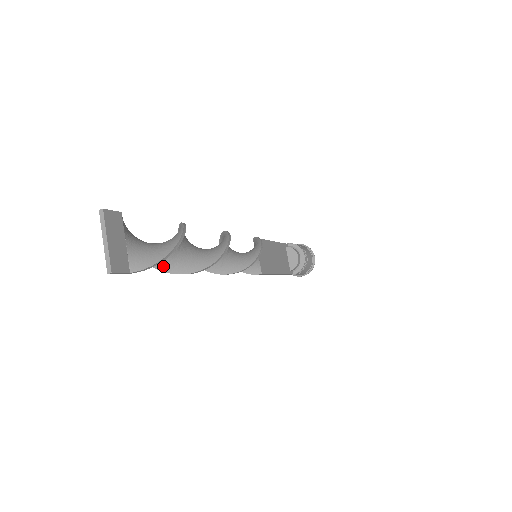
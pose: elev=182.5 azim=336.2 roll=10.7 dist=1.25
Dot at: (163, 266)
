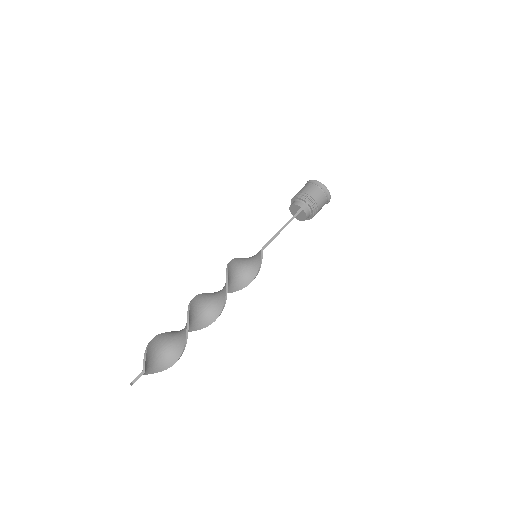
Dot at: (168, 335)
